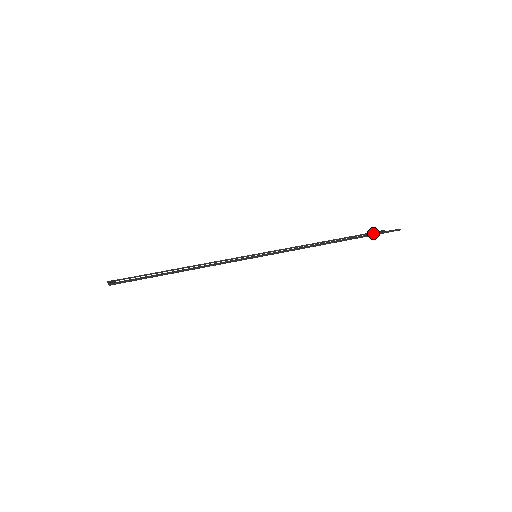
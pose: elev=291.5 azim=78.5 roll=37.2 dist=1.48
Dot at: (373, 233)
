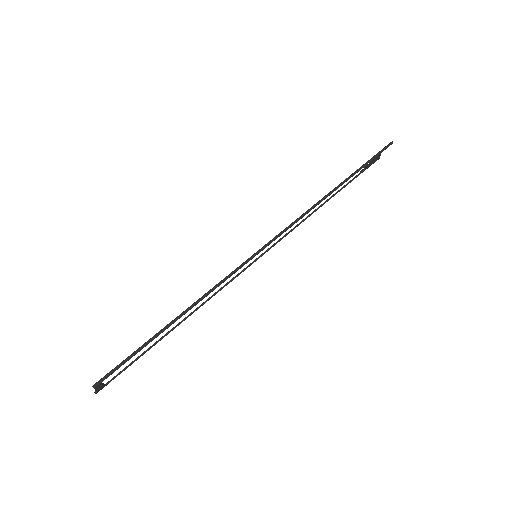
Dot at: (367, 161)
